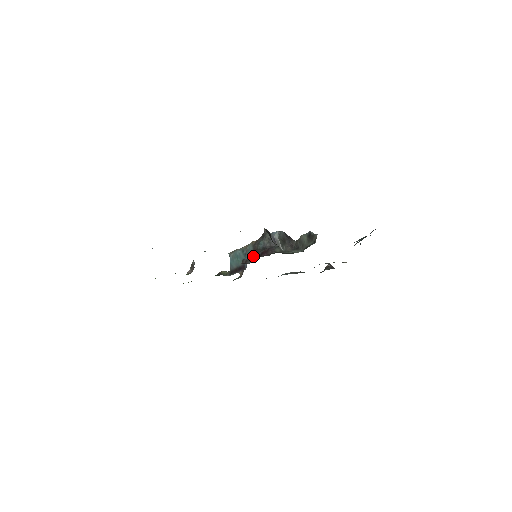
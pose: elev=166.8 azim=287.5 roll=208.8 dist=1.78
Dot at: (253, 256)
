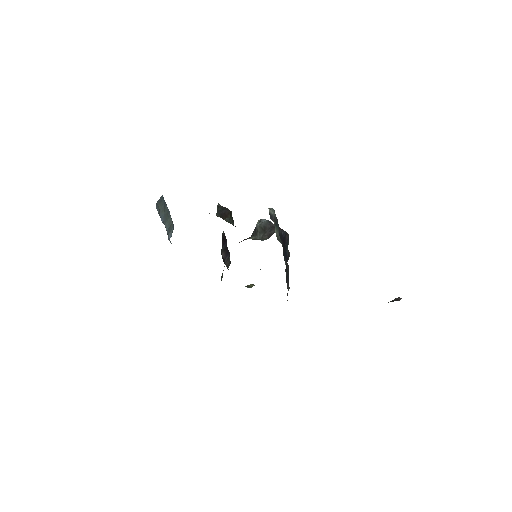
Dot at: occluded
